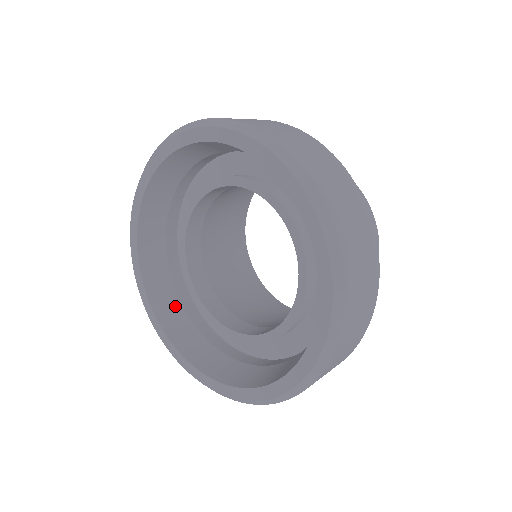
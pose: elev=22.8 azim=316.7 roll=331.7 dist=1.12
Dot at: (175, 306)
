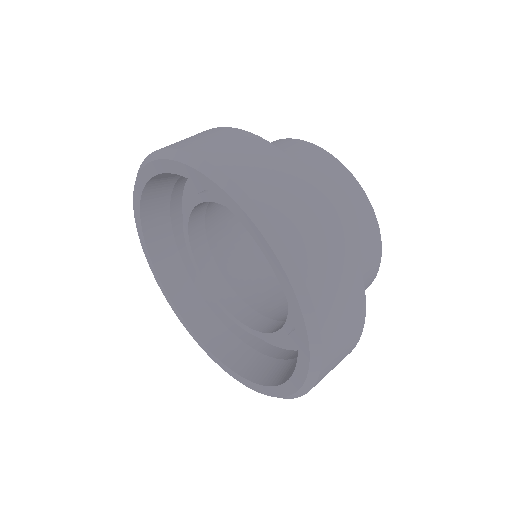
Dot at: (188, 287)
